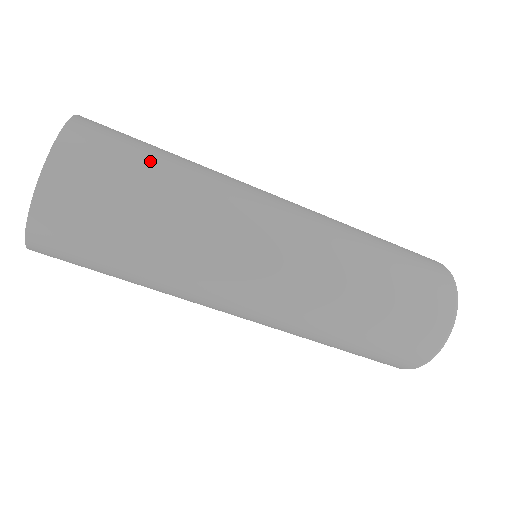
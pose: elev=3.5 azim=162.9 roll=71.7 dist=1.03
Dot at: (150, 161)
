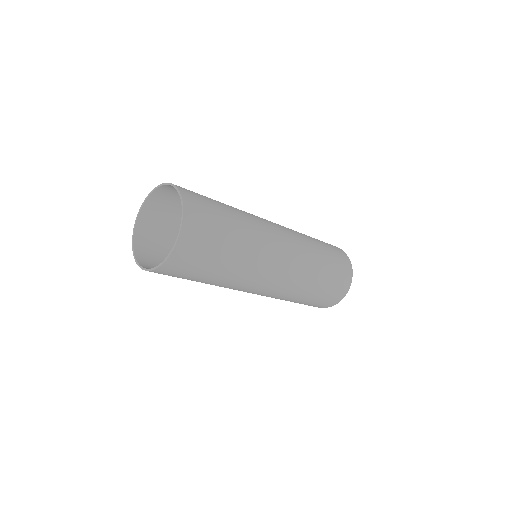
Dot at: (223, 213)
